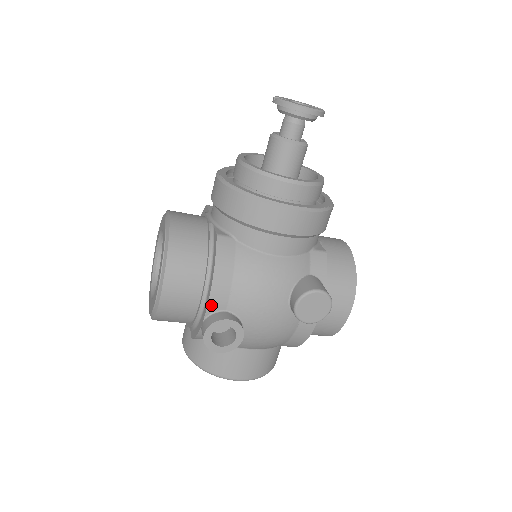
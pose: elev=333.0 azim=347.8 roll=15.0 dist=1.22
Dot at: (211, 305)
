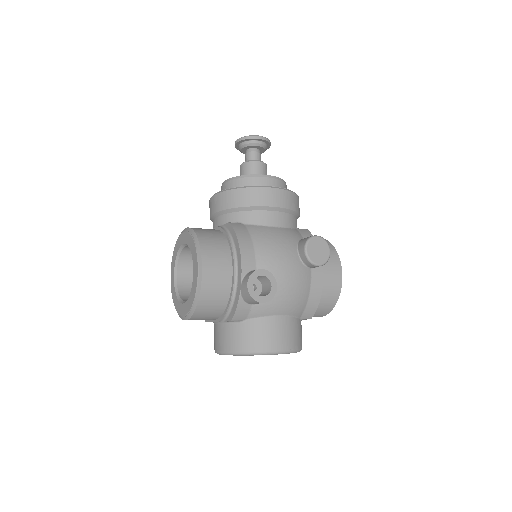
Dot at: (244, 266)
